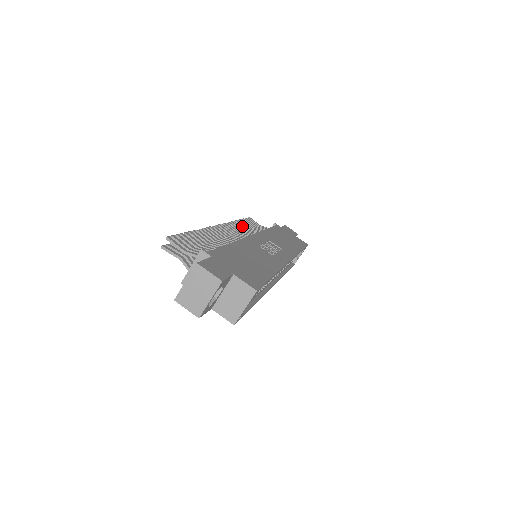
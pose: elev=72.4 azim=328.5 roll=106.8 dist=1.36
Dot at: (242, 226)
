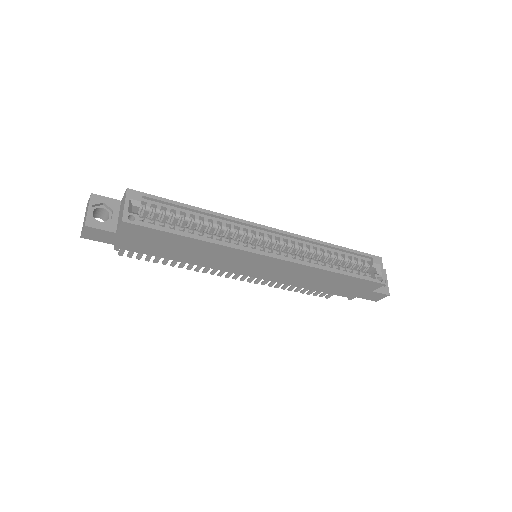
Dot at: occluded
